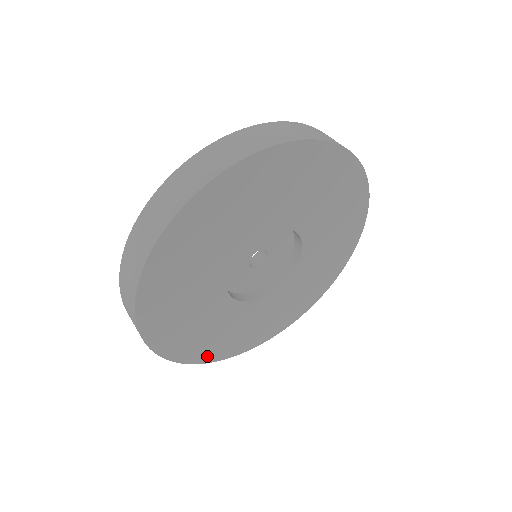
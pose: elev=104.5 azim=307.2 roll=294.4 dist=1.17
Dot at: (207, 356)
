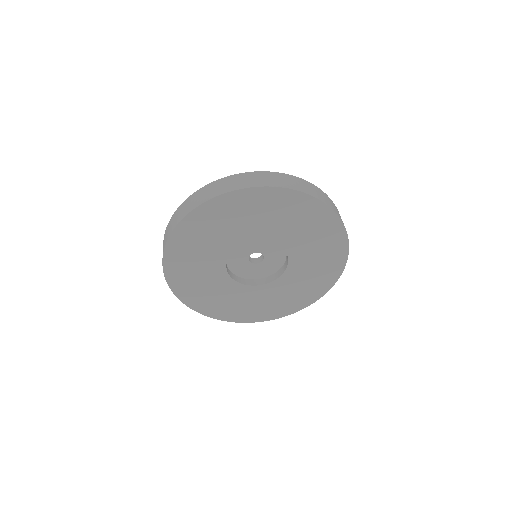
Dot at: (191, 302)
